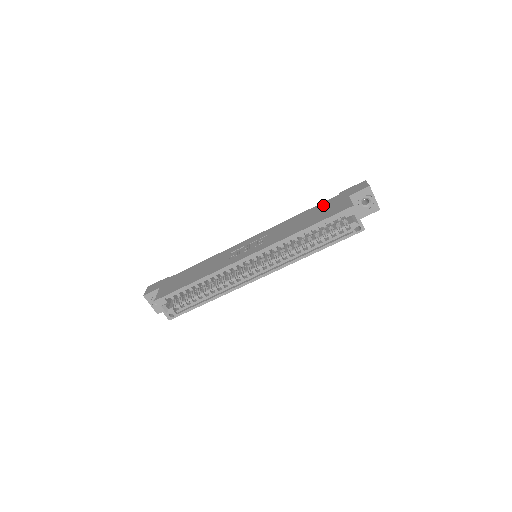
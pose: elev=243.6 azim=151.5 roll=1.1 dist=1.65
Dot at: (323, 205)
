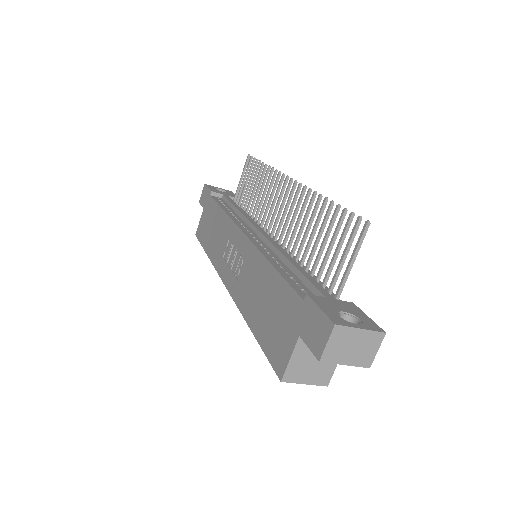
Dot at: (283, 298)
